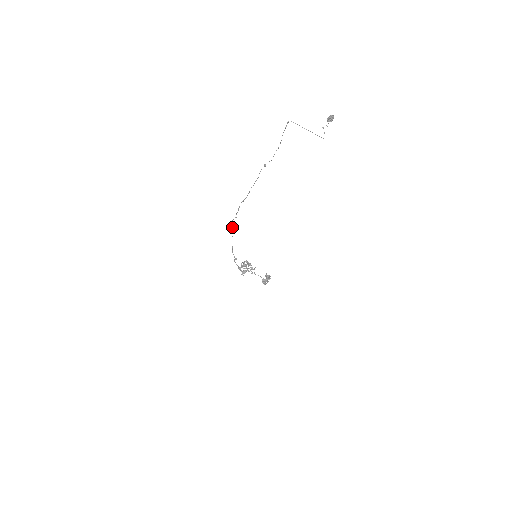
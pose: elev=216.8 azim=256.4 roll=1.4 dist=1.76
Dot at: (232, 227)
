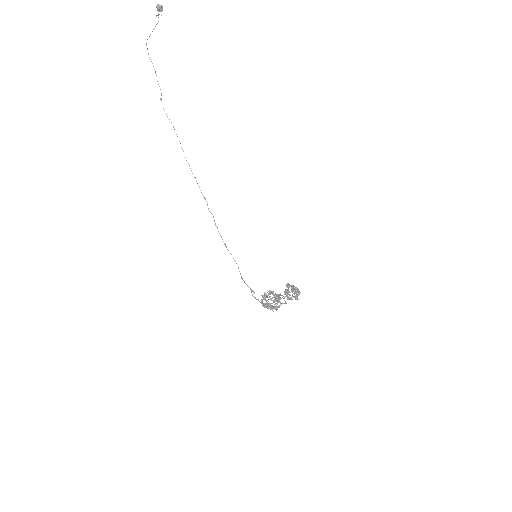
Dot at: (221, 237)
